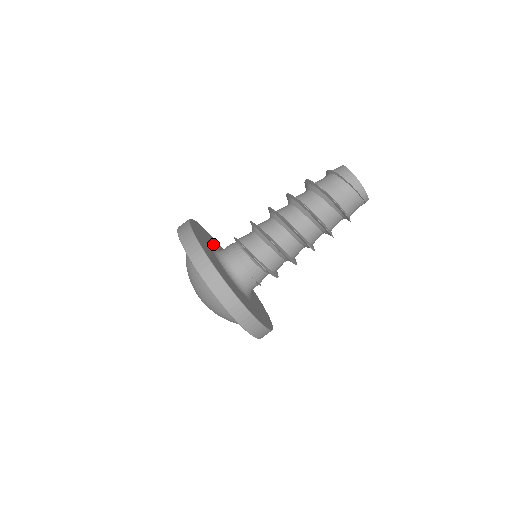
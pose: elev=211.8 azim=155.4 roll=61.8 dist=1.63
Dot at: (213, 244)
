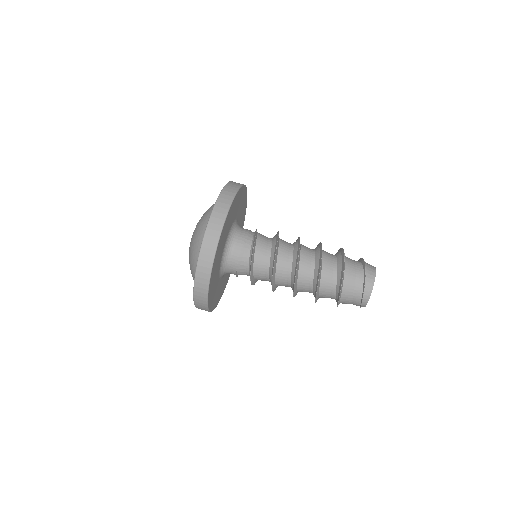
Dot at: (240, 216)
